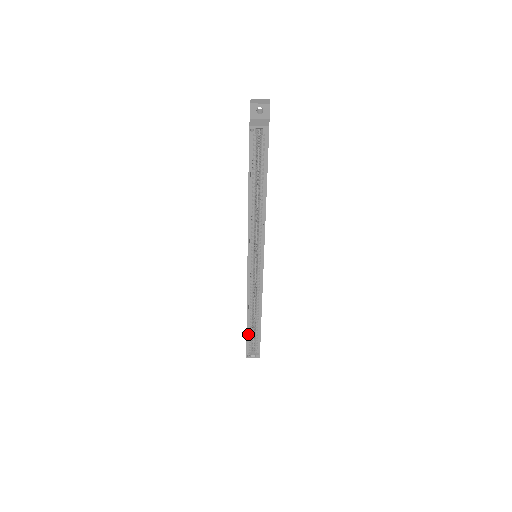
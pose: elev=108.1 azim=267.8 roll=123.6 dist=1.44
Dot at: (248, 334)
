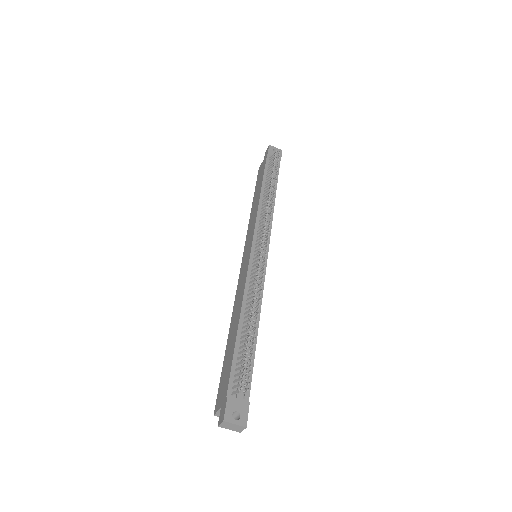
Dot at: occluded
